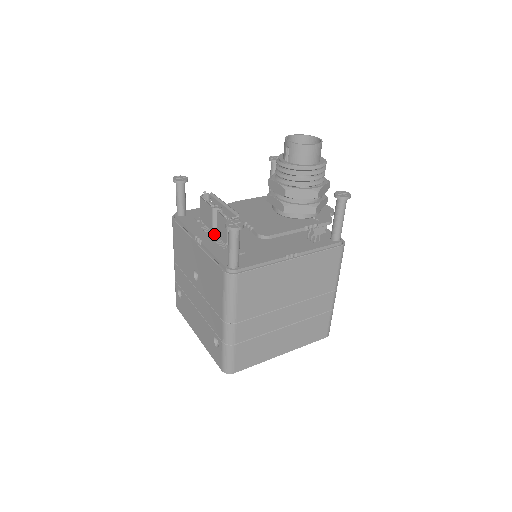
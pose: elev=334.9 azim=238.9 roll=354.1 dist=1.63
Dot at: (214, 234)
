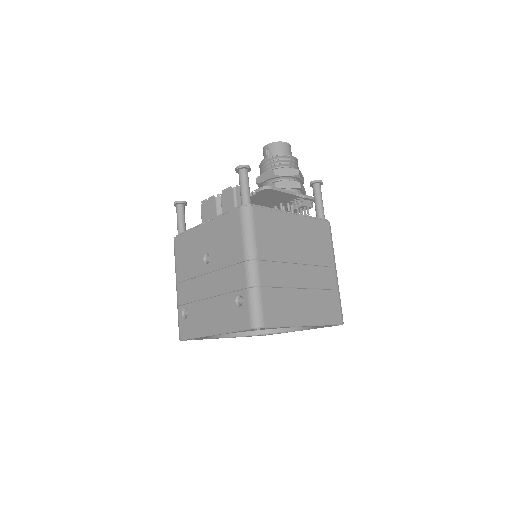
Dot at: occluded
